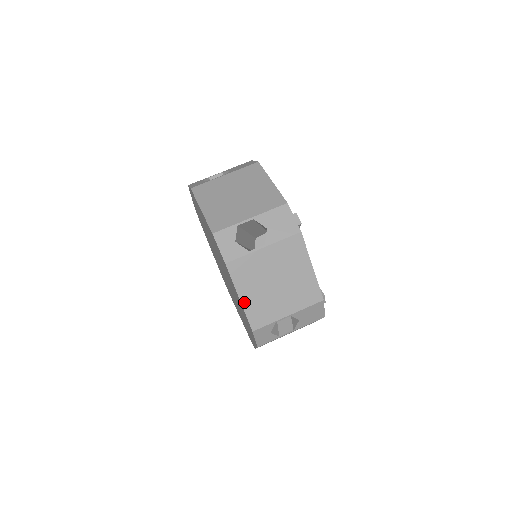
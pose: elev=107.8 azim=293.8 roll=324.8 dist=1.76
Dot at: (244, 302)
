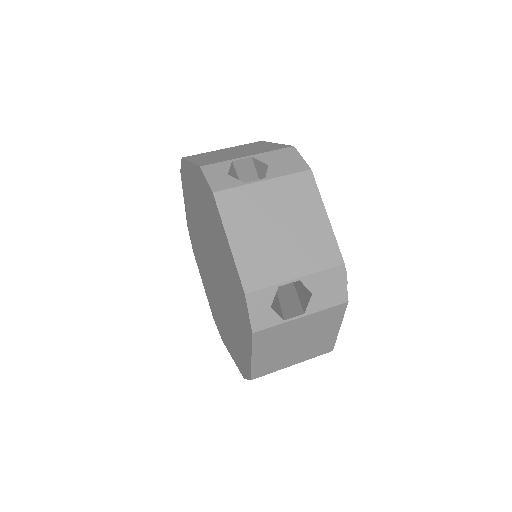
Dot at: (235, 248)
